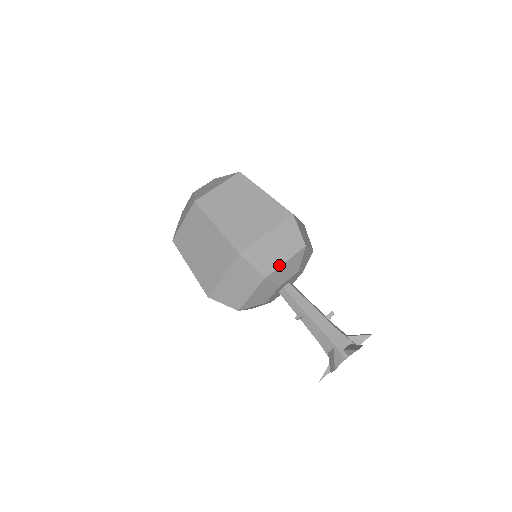
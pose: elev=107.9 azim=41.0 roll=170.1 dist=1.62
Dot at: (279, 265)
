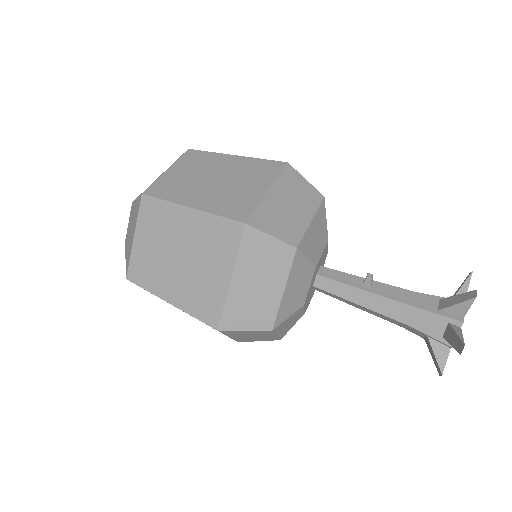
Dot at: occluded
